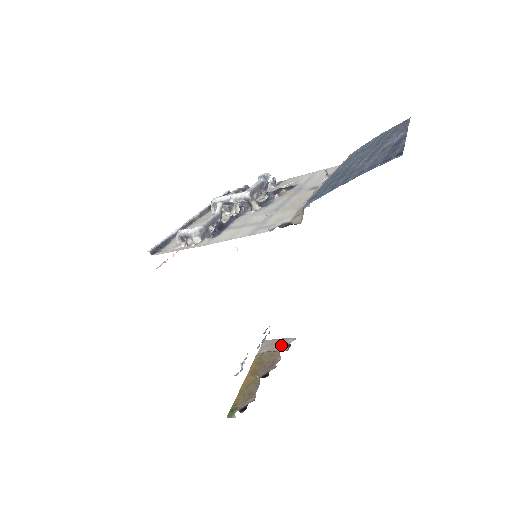
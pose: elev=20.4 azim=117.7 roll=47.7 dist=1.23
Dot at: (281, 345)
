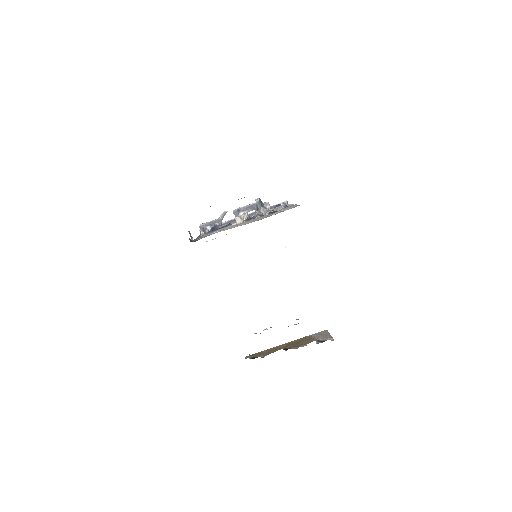
Dot at: (322, 338)
